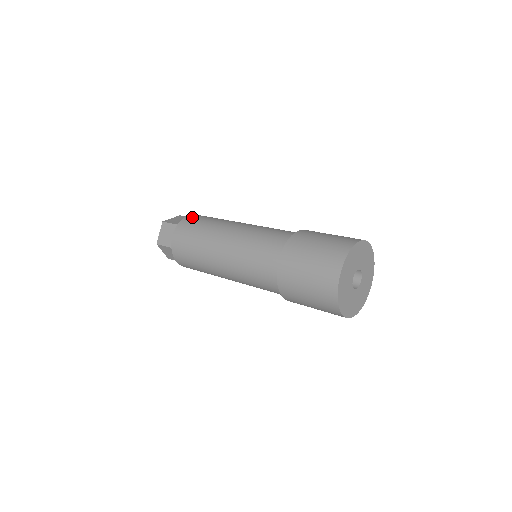
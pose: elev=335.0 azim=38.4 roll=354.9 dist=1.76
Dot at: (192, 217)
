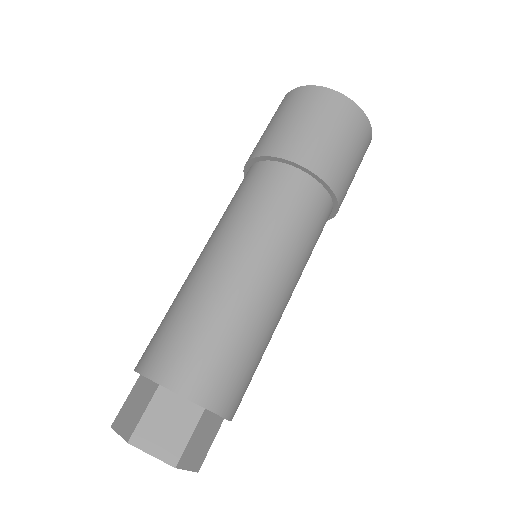
Dot at: occluded
